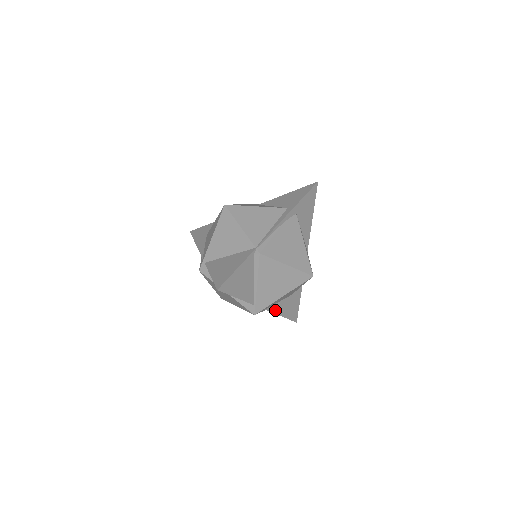
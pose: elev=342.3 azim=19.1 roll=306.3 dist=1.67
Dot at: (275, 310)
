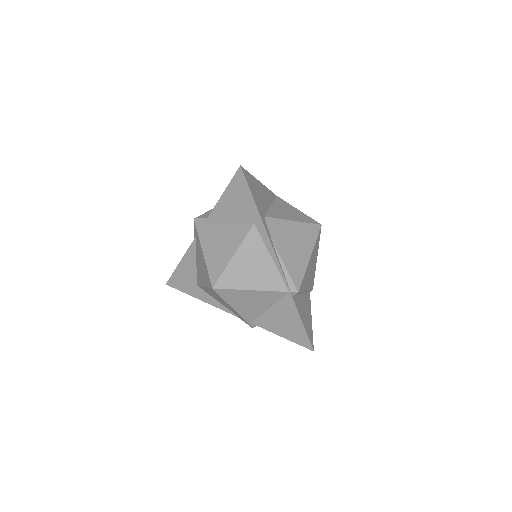
Dot at: occluded
